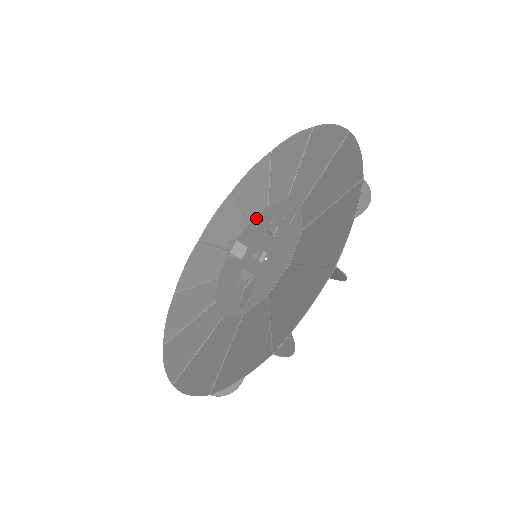
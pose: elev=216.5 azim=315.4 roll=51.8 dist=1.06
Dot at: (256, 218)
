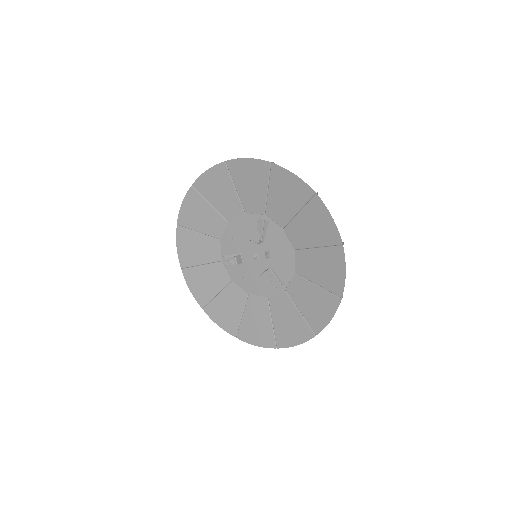
Dot at: (225, 233)
